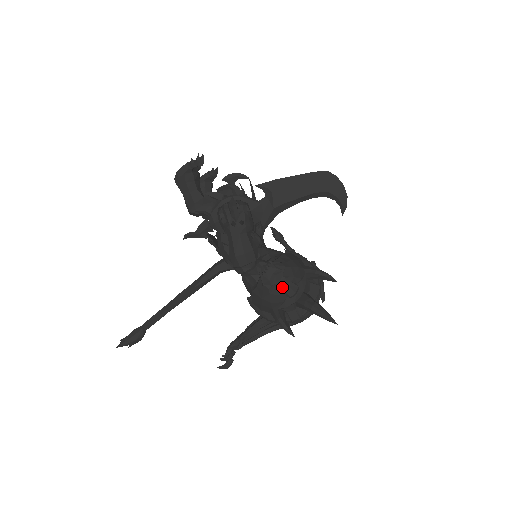
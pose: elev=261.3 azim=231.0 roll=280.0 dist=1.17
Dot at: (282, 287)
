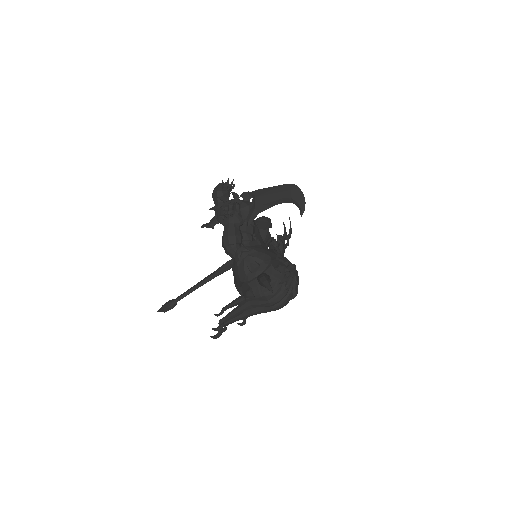
Dot at: (246, 262)
